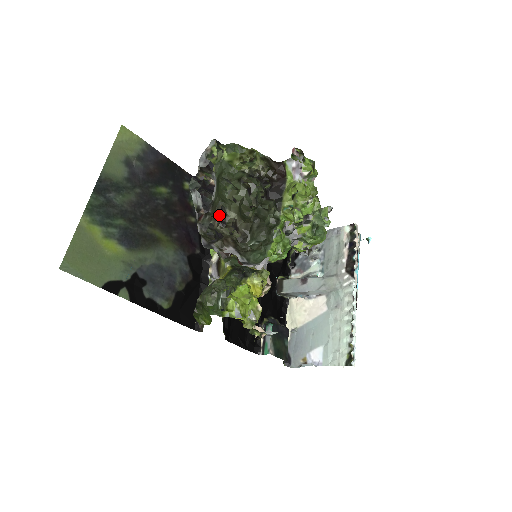
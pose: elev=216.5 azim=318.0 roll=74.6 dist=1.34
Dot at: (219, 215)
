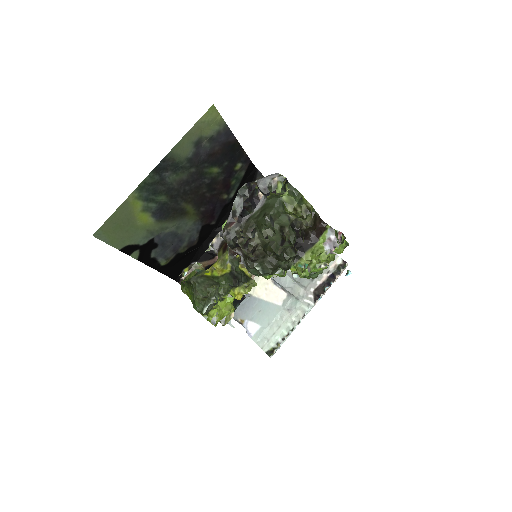
Dot at: (247, 236)
